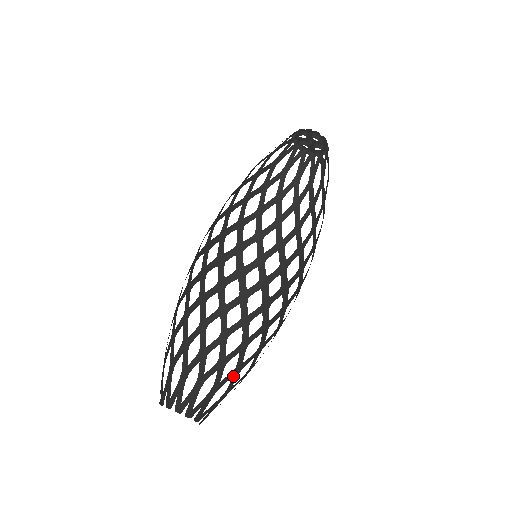
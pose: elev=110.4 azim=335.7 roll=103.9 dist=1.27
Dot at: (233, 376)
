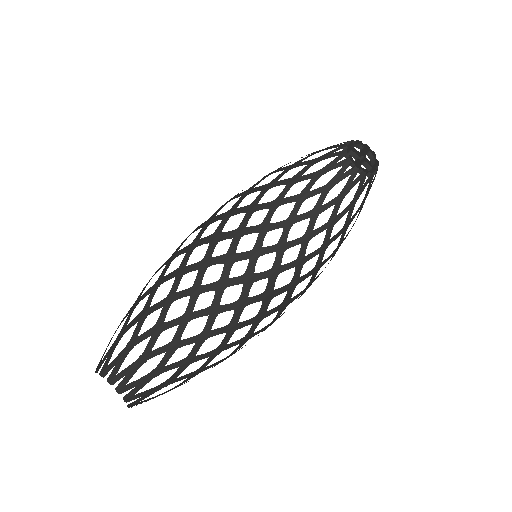
Dot at: (180, 366)
